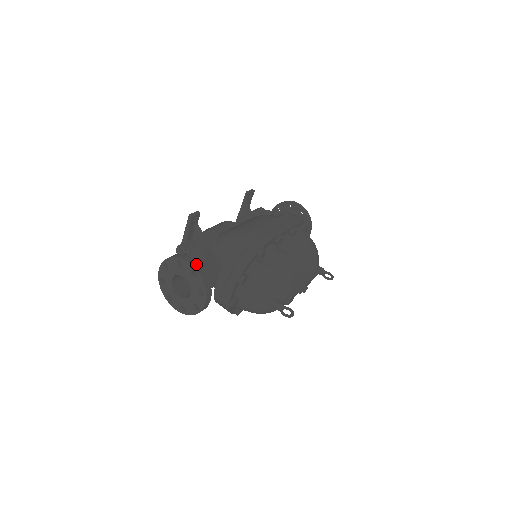
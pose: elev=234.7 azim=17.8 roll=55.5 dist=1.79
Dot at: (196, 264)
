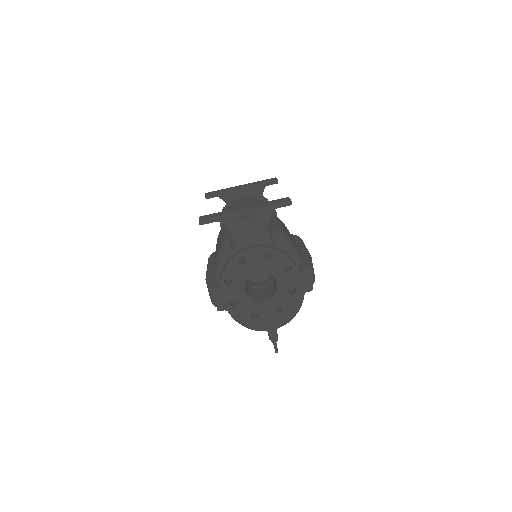
Dot at: (300, 282)
